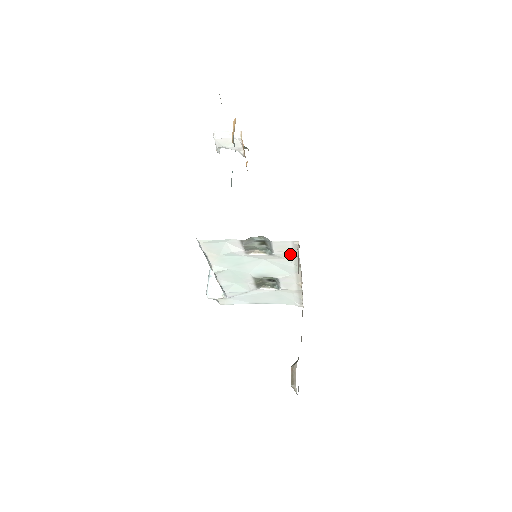
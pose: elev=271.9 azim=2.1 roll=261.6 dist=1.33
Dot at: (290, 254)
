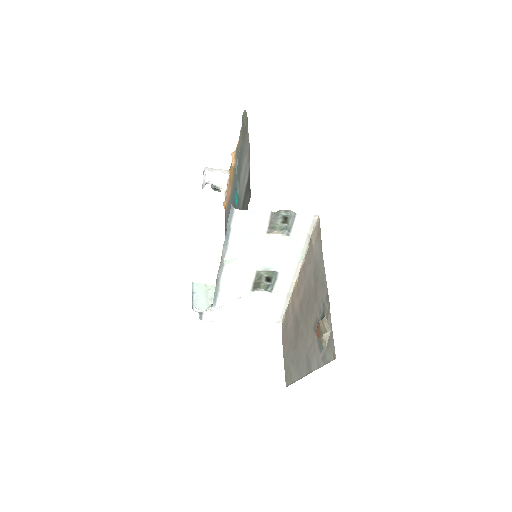
Dot at: (304, 235)
